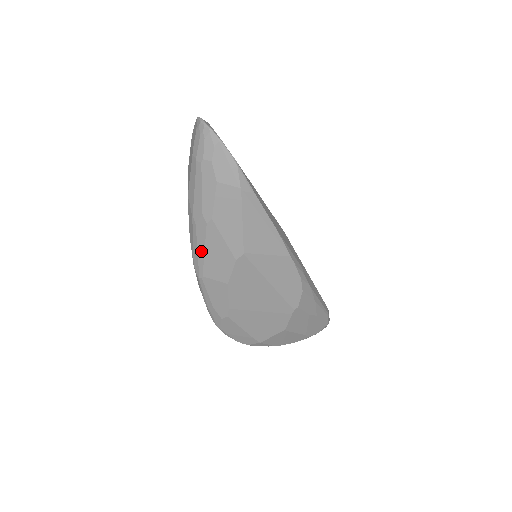
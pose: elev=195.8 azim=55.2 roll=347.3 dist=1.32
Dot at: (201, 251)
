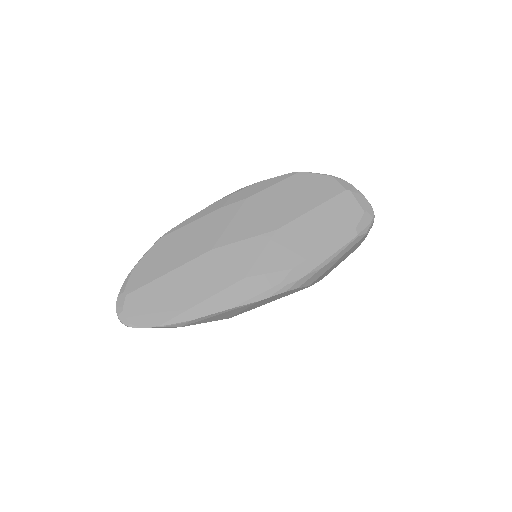
Dot at: occluded
